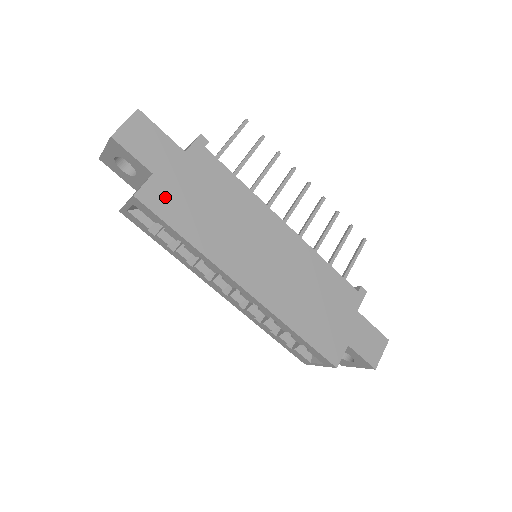
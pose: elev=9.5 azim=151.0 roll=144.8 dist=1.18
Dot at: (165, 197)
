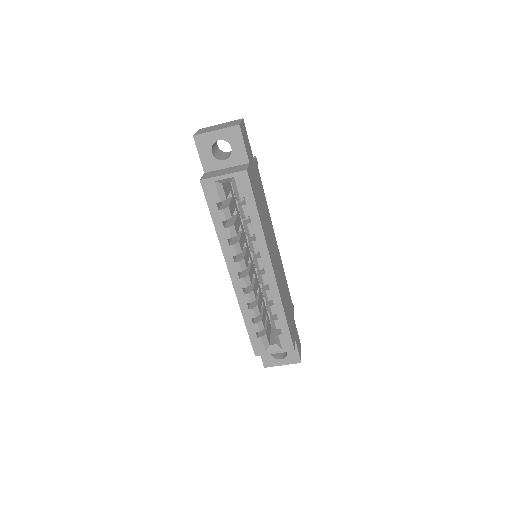
Dot at: (253, 182)
